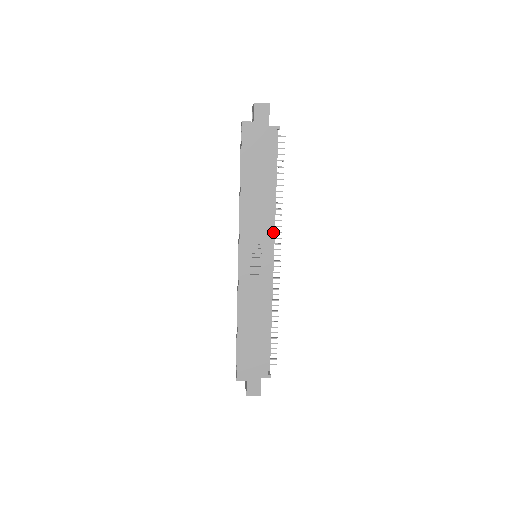
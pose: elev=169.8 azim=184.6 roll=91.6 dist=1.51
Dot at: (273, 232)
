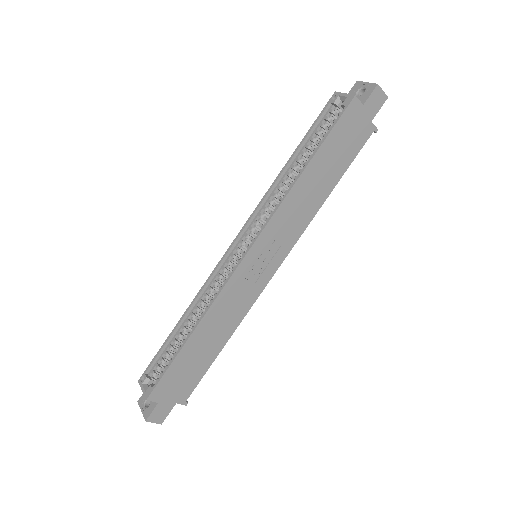
Dot at: occluded
